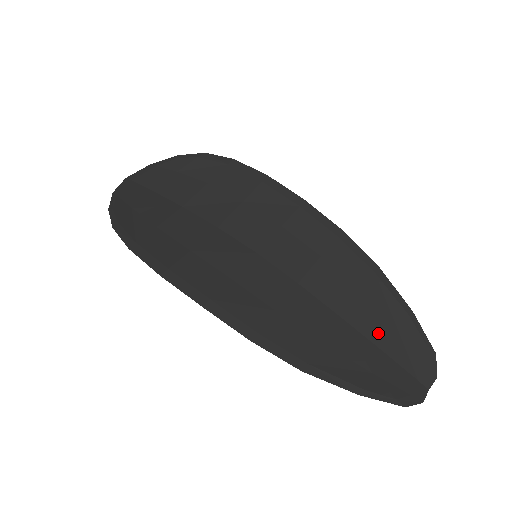
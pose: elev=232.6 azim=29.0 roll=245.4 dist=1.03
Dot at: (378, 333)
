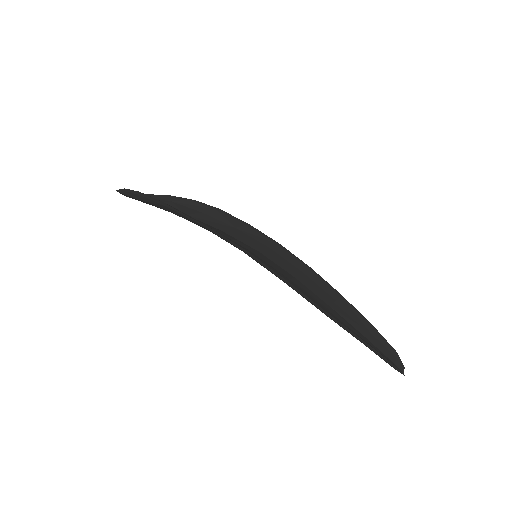
Dot at: (358, 326)
